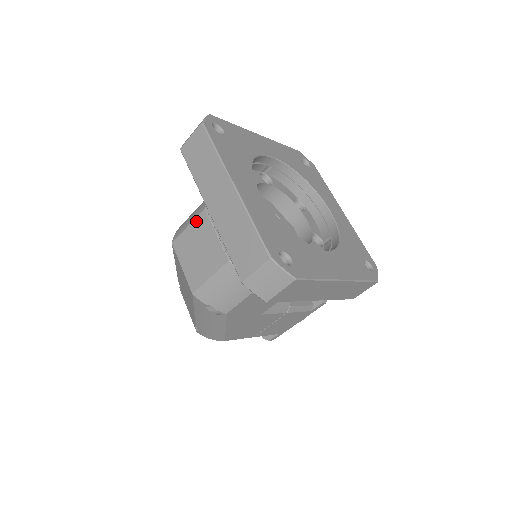
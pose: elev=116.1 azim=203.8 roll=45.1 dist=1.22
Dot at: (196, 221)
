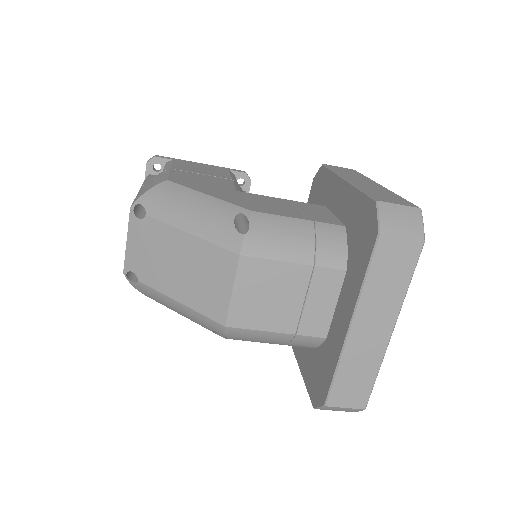
Dot at: (293, 267)
